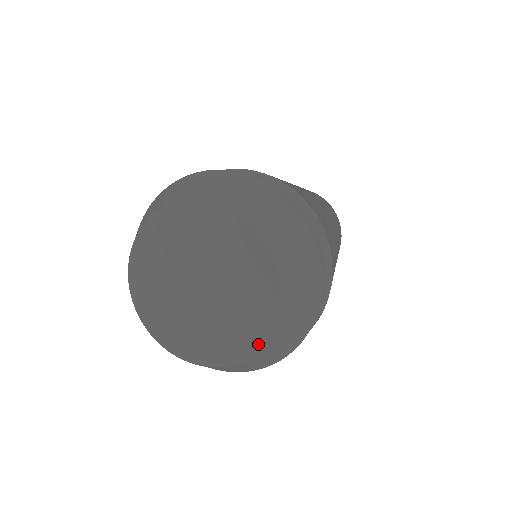
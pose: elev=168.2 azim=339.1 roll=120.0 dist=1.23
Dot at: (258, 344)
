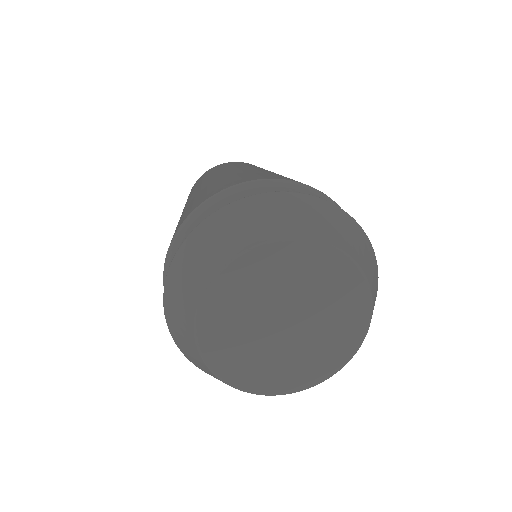
Dot at: (275, 393)
